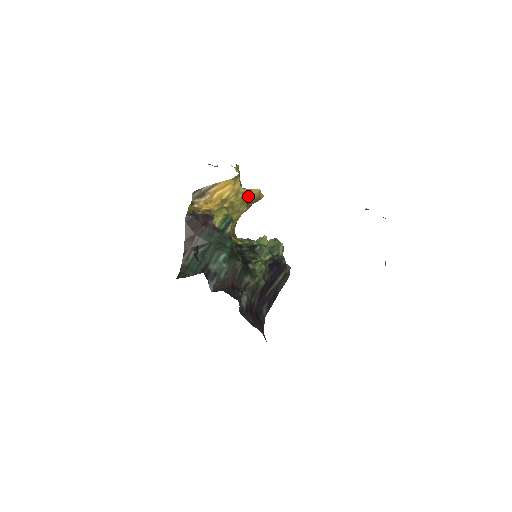
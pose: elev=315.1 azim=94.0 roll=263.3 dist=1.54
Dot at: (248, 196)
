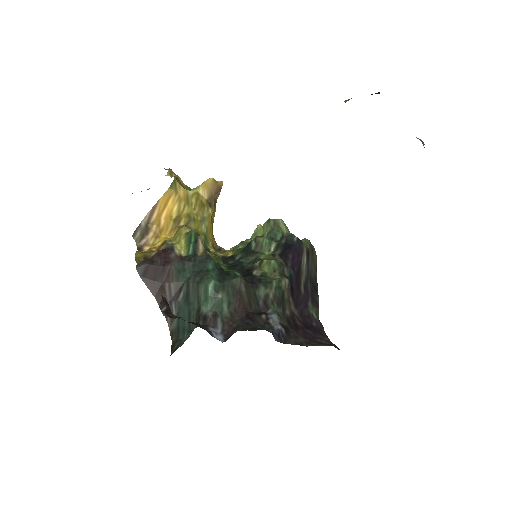
Dot at: (203, 195)
